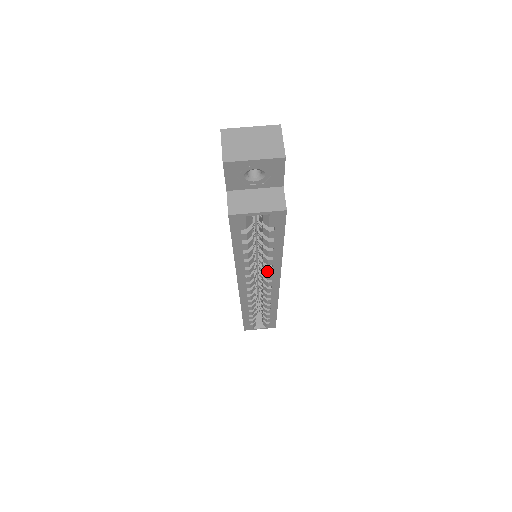
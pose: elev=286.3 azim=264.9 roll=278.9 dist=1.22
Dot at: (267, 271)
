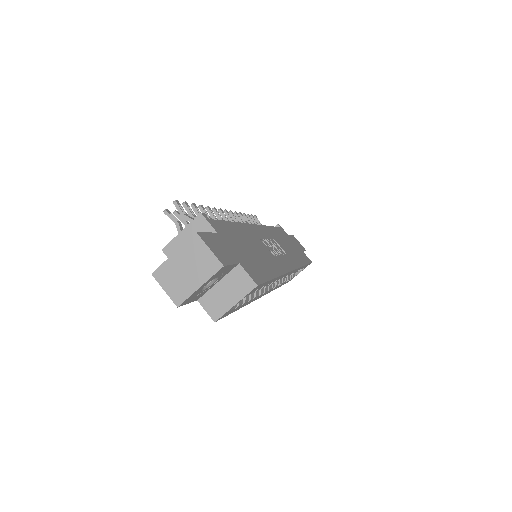
Dot at: occluded
